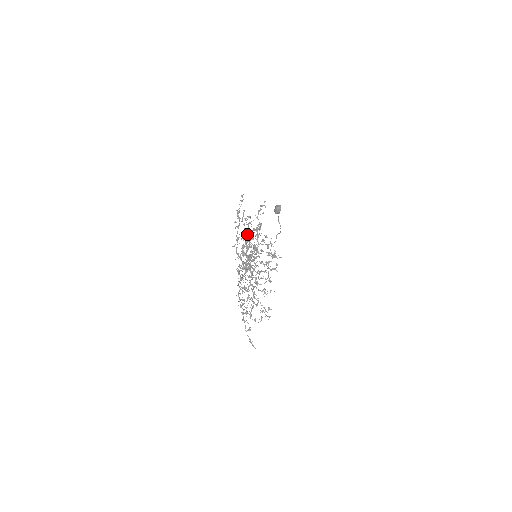
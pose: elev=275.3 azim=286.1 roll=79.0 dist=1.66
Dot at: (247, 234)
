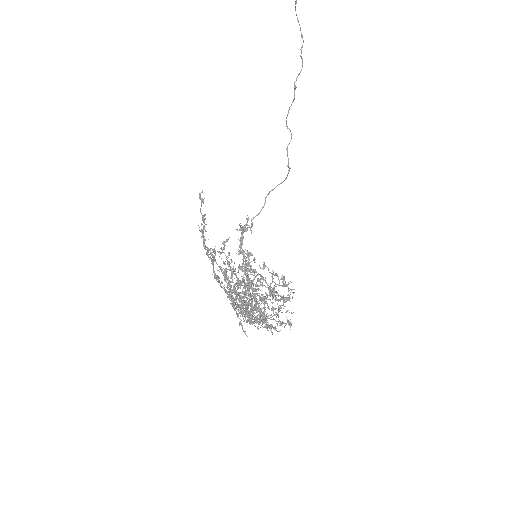
Dot at: occluded
